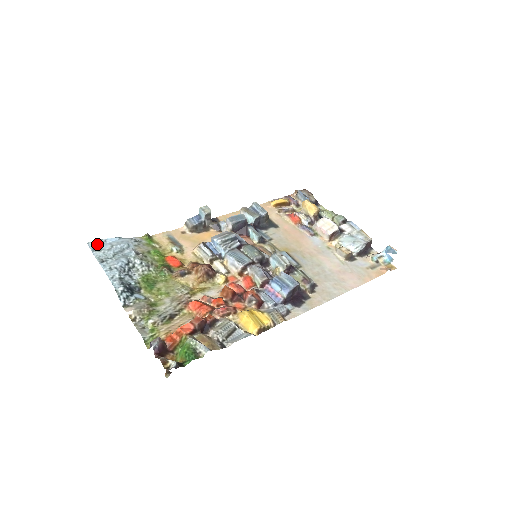
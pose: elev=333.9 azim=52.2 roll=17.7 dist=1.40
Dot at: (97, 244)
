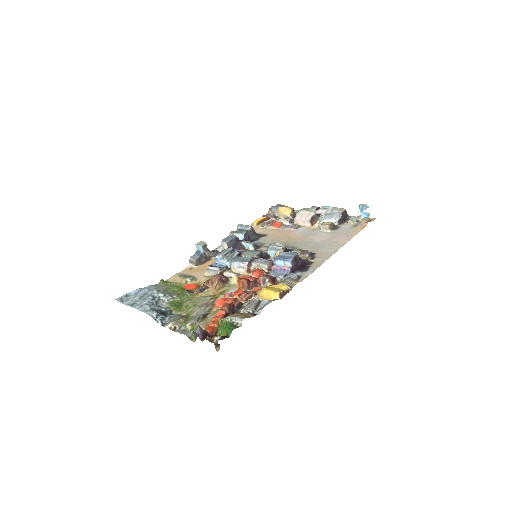
Dot at: (123, 297)
